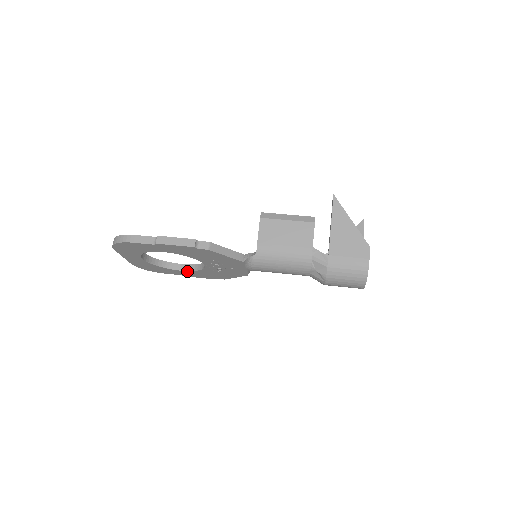
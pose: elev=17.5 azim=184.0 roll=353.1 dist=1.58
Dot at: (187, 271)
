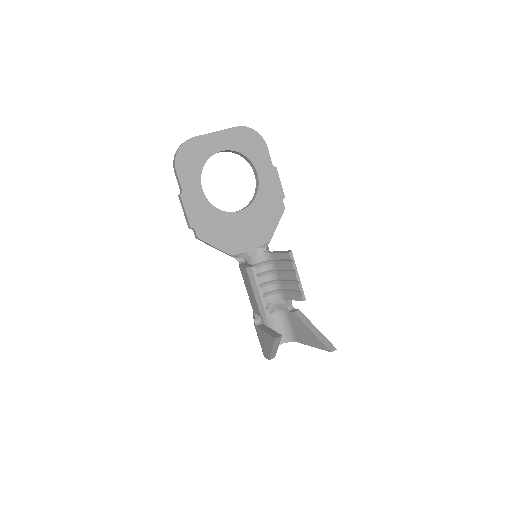
Dot at: (257, 180)
